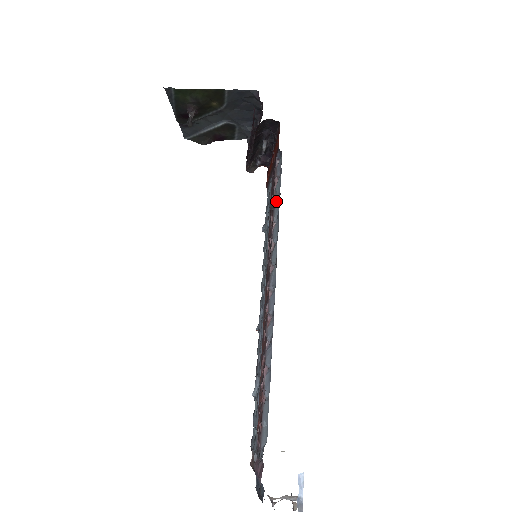
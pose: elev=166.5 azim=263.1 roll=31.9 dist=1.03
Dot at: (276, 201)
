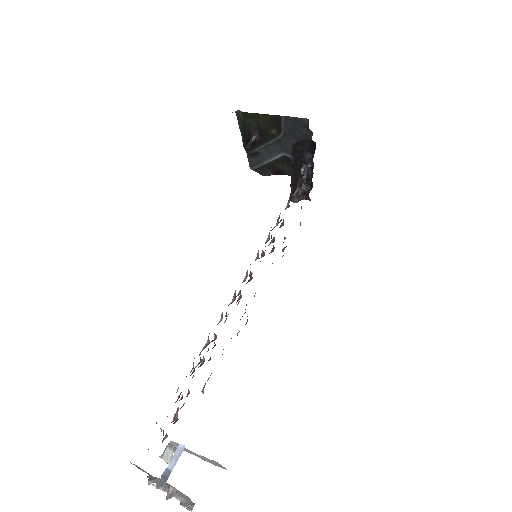
Dot at: (288, 206)
